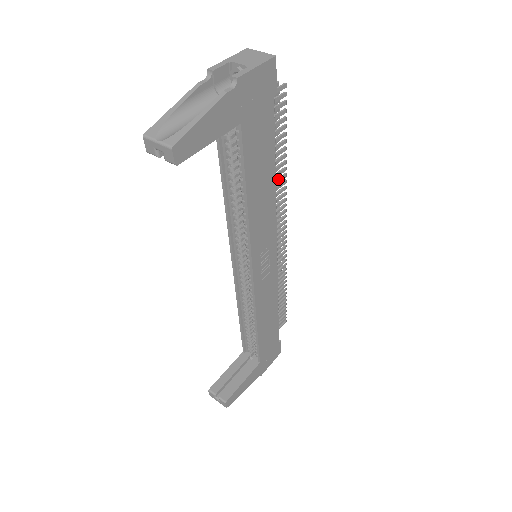
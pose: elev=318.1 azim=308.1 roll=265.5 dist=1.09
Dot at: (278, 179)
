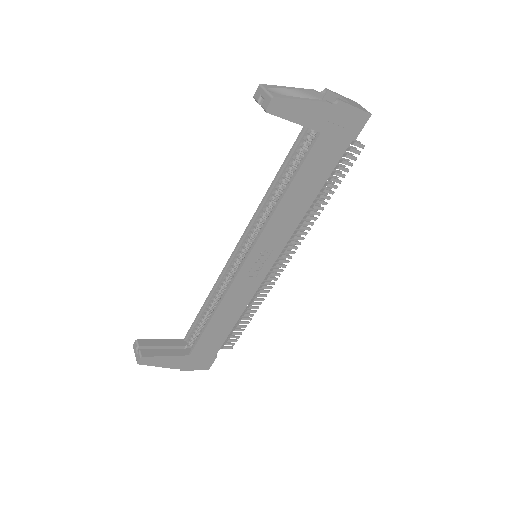
Dot at: (313, 211)
